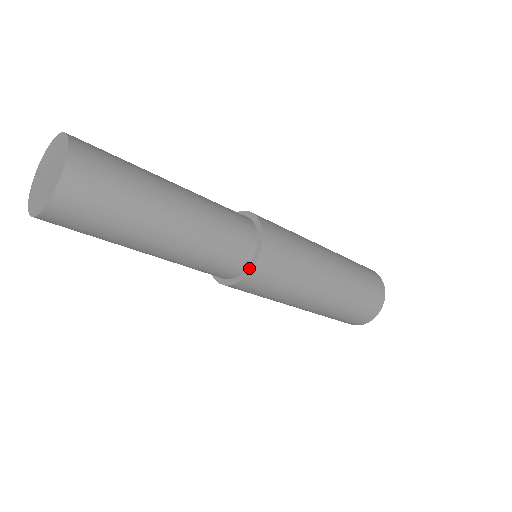
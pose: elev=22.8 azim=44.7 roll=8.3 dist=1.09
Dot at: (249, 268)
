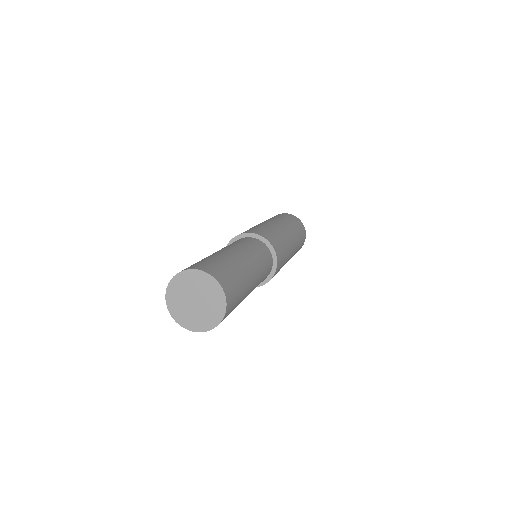
Dot at: (273, 270)
